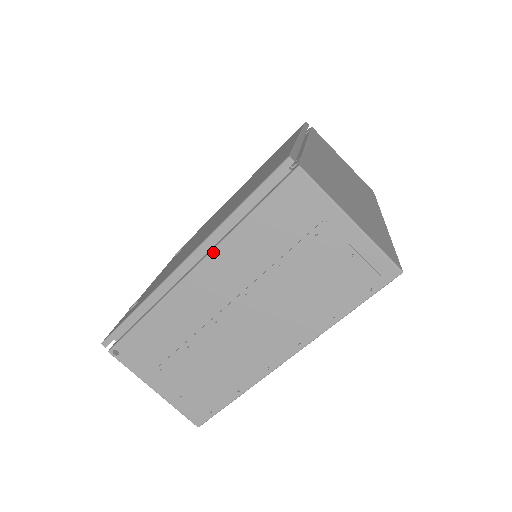
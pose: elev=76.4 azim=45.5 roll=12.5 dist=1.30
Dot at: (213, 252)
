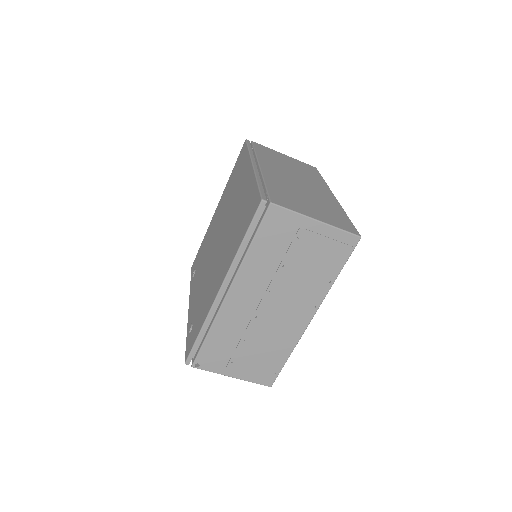
Dot at: (237, 276)
